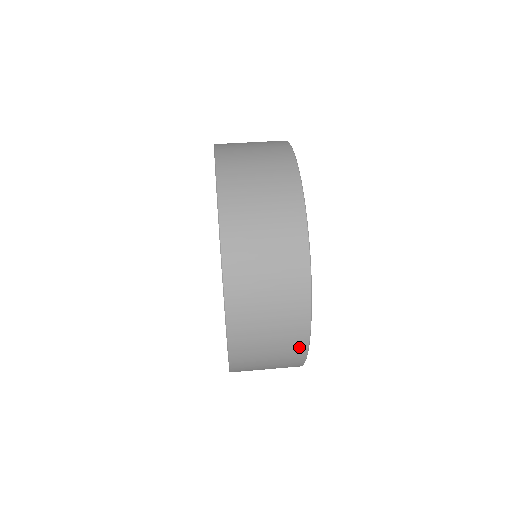
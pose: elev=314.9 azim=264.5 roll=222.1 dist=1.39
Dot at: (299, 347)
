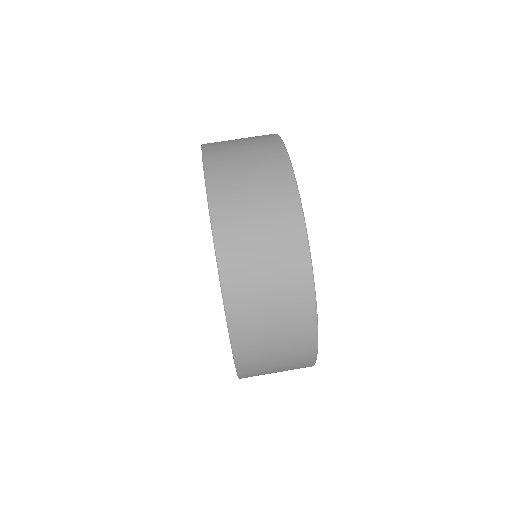
Dot at: (307, 332)
